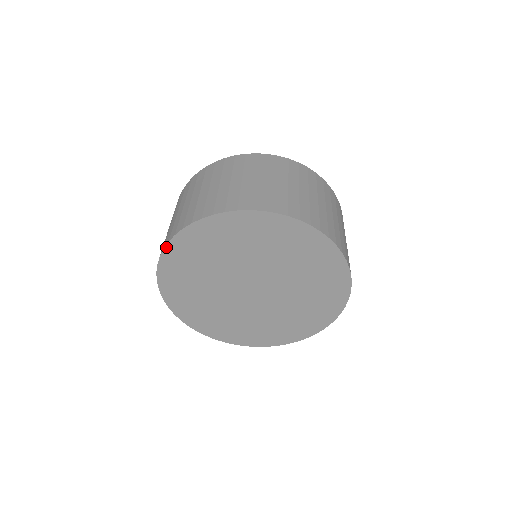
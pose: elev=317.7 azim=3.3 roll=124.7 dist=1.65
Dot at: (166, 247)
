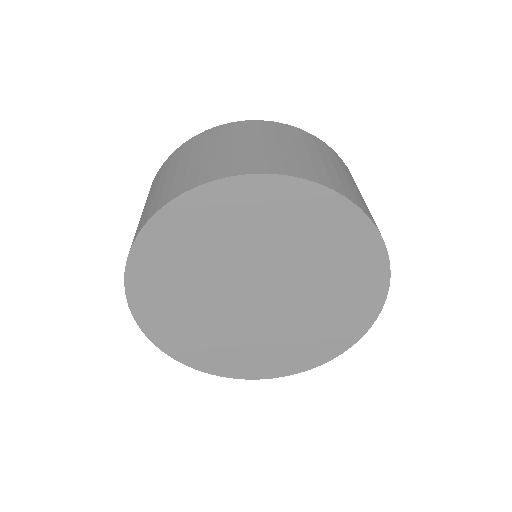
Dot at: (129, 303)
